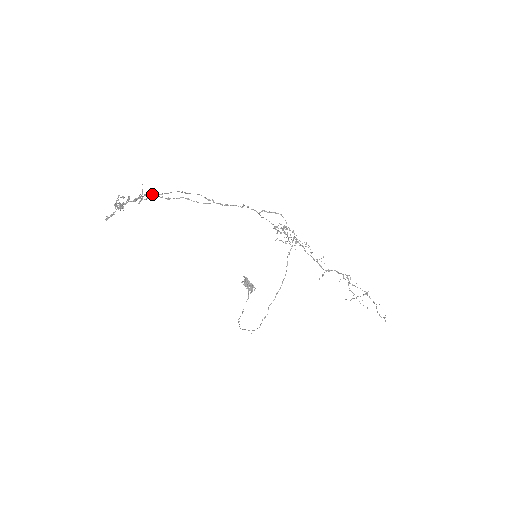
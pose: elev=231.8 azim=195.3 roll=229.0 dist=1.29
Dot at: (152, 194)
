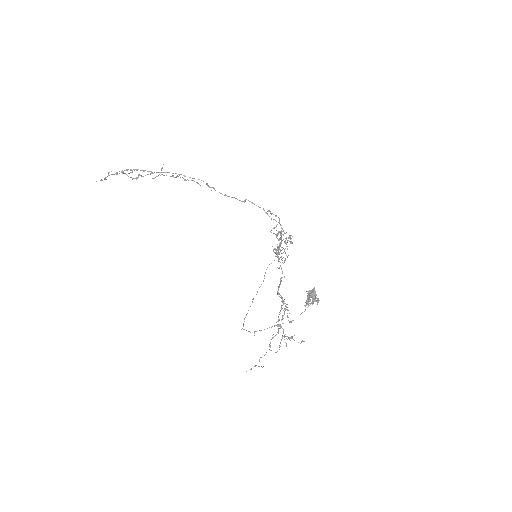
Dot at: (142, 170)
